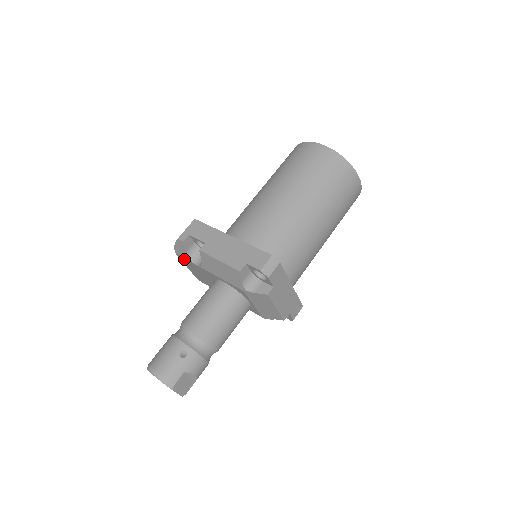
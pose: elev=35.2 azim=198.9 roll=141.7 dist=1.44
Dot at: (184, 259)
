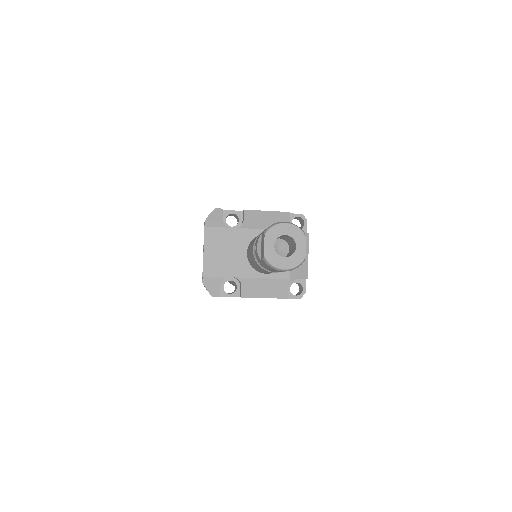
Dot at: (214, 230)
